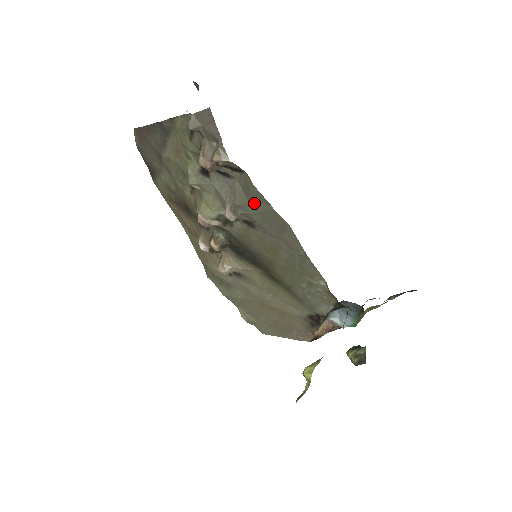
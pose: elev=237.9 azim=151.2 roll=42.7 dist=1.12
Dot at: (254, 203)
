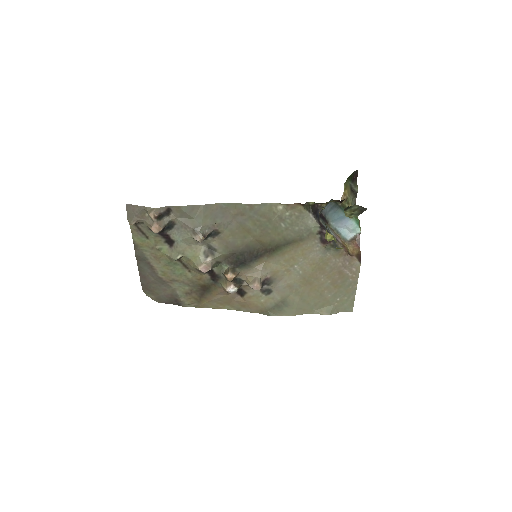
Dot at: (195, 216)
